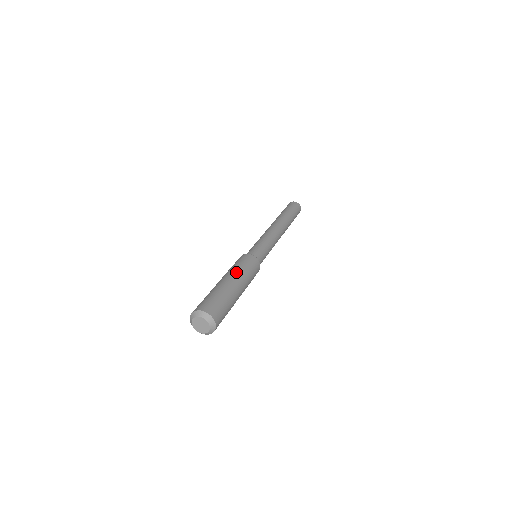
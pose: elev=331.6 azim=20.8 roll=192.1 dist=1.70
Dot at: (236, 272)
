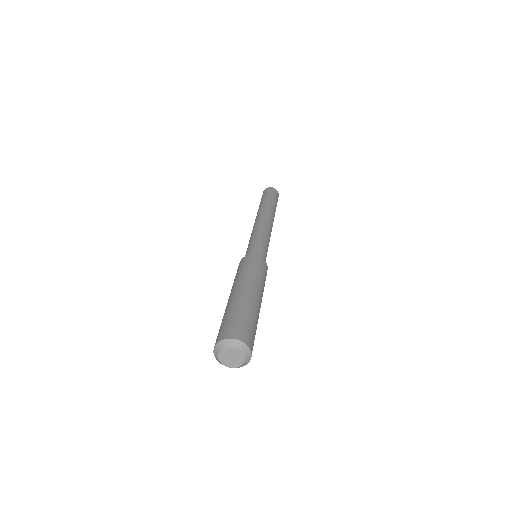
Dot at: (262, 288)
